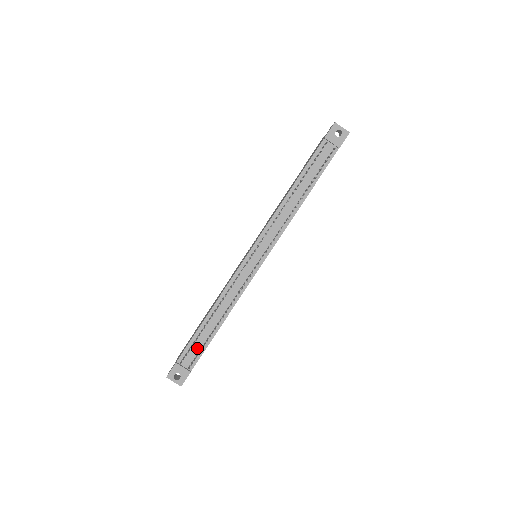
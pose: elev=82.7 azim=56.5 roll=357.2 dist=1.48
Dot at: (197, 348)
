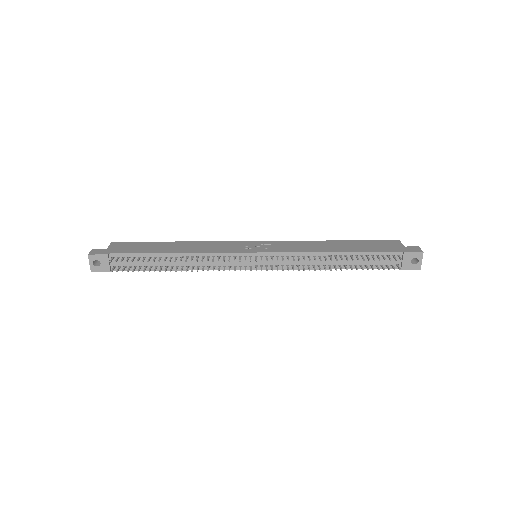
Dot at: (136, 263)
